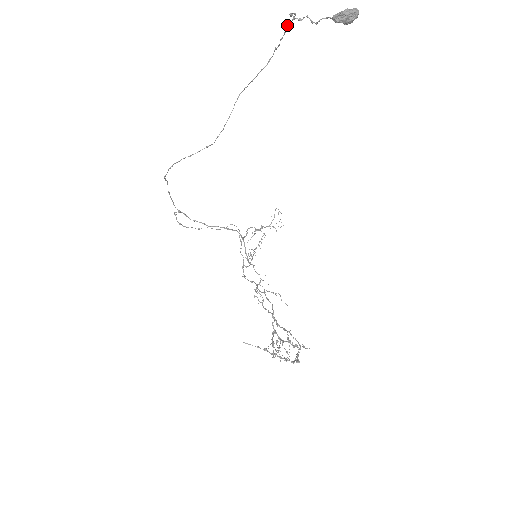
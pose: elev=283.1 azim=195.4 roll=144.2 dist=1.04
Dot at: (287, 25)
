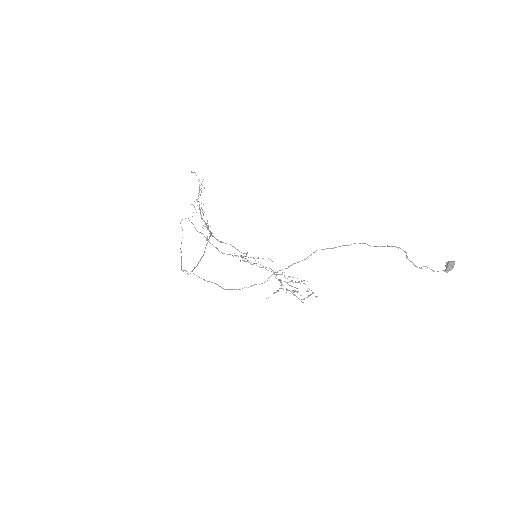
Dot at: occluded
